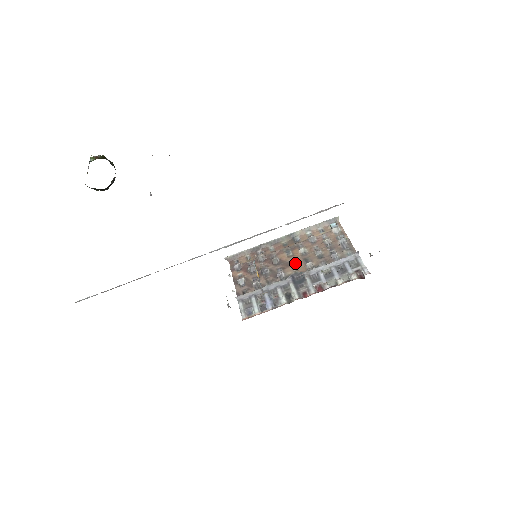
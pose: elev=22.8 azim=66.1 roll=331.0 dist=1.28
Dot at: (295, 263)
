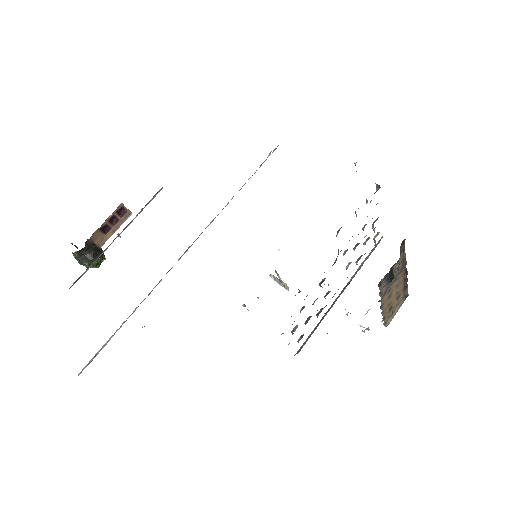
Dot at: occluded
